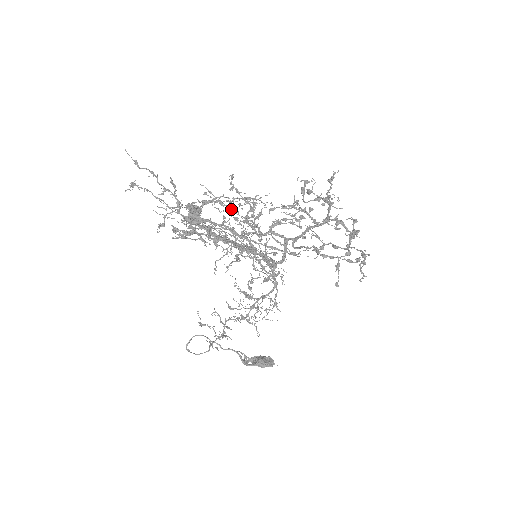
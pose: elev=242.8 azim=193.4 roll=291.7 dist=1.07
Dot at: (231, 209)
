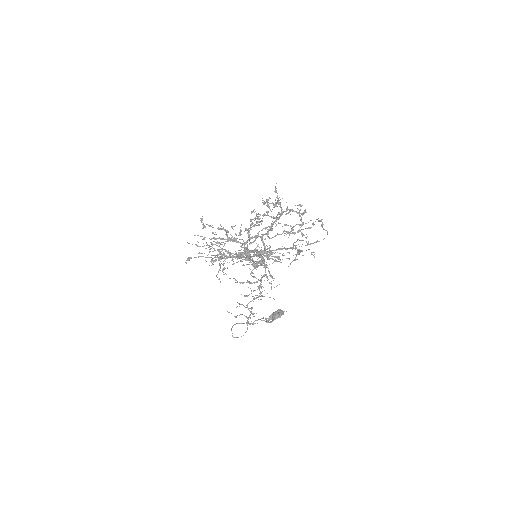
Dot at: (221, 239)
